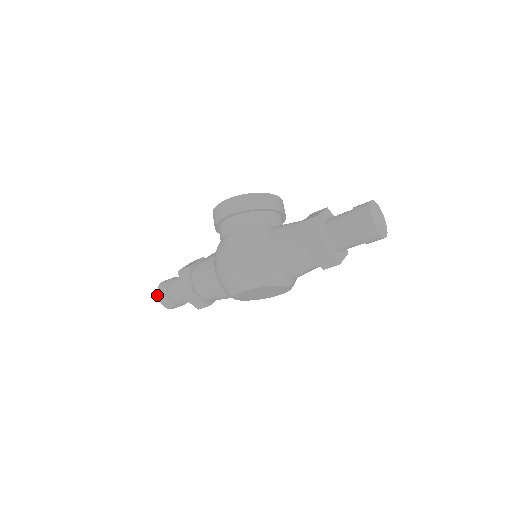
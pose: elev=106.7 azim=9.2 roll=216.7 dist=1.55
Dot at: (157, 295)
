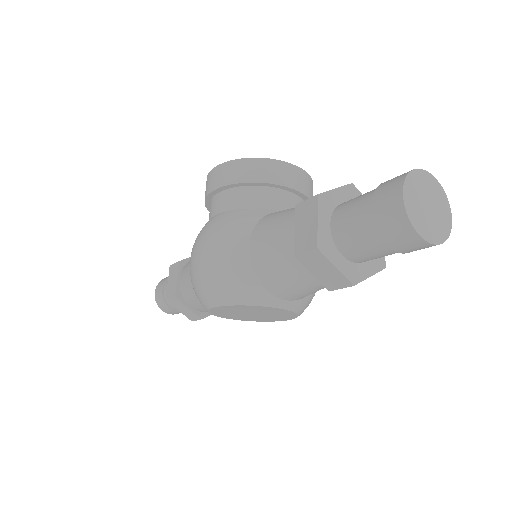
Dot at: occluded
